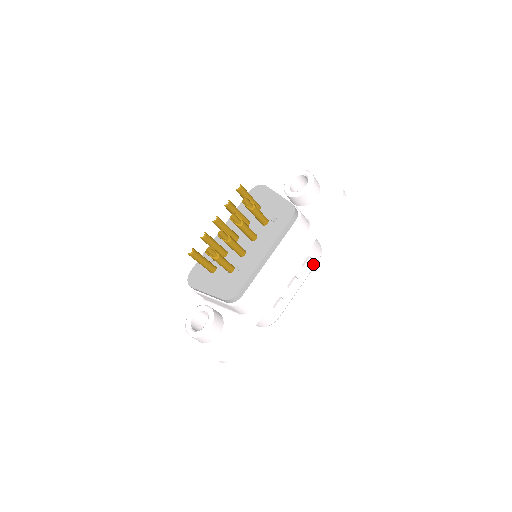
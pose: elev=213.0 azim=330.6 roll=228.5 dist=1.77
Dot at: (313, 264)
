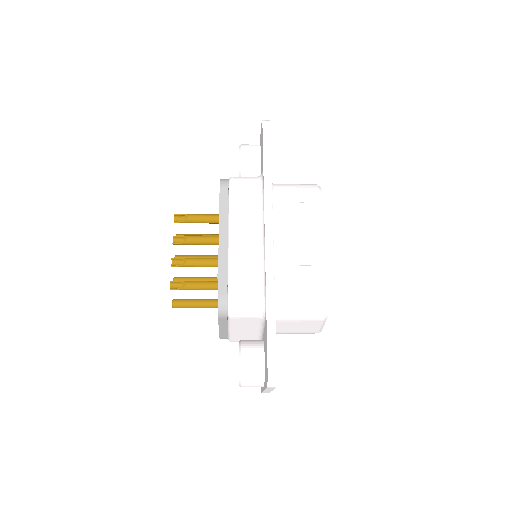
Dot at: (315, 206)
